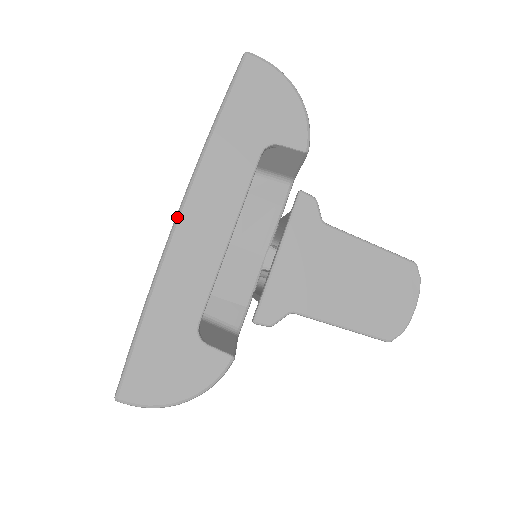
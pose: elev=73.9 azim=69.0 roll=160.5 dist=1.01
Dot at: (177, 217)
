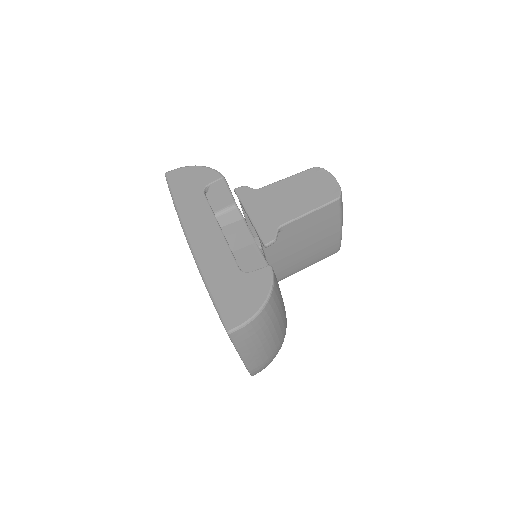
Dot at: (188, 241)
